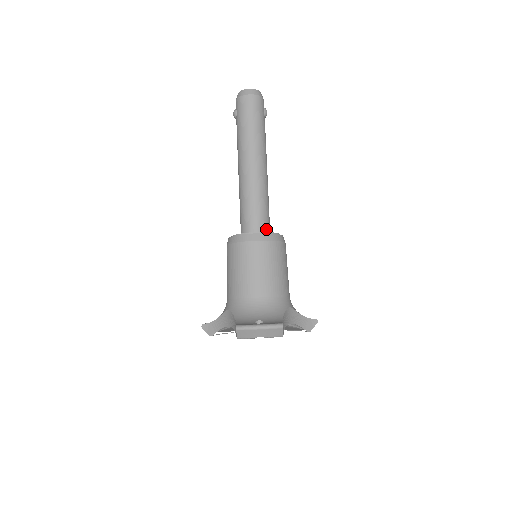
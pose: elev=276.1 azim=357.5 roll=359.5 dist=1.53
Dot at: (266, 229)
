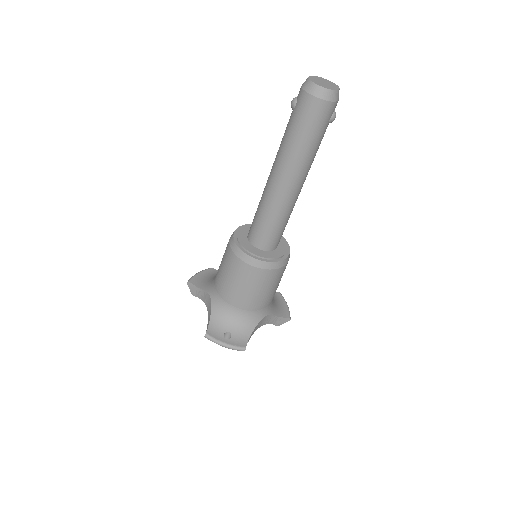
Dot at: (273, 246)
